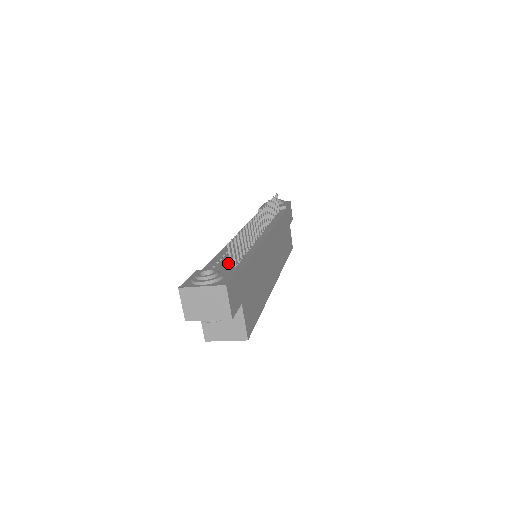
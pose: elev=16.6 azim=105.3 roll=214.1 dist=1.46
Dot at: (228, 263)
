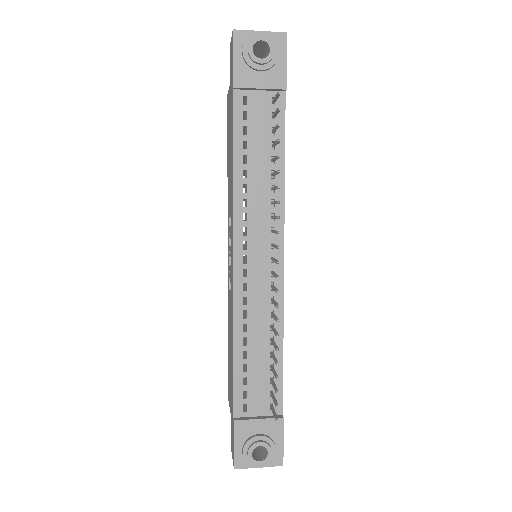
Dot at: (260, 385)
